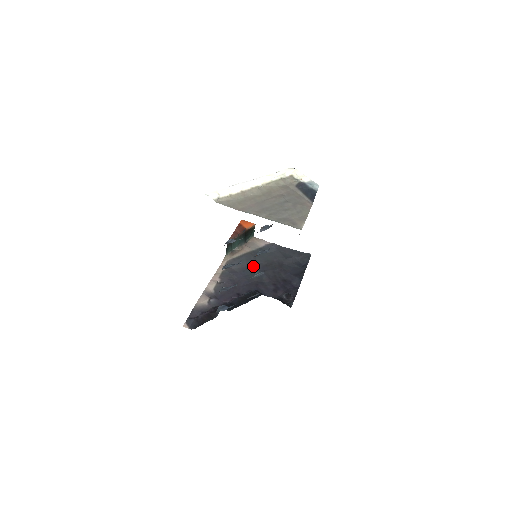
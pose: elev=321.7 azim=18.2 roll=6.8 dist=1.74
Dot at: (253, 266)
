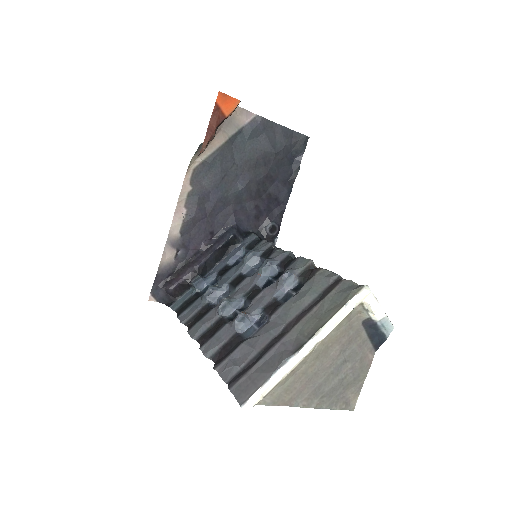
Dot at: (230, 174)
